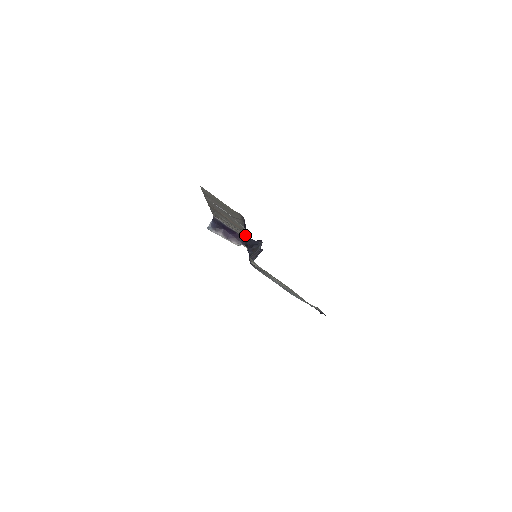
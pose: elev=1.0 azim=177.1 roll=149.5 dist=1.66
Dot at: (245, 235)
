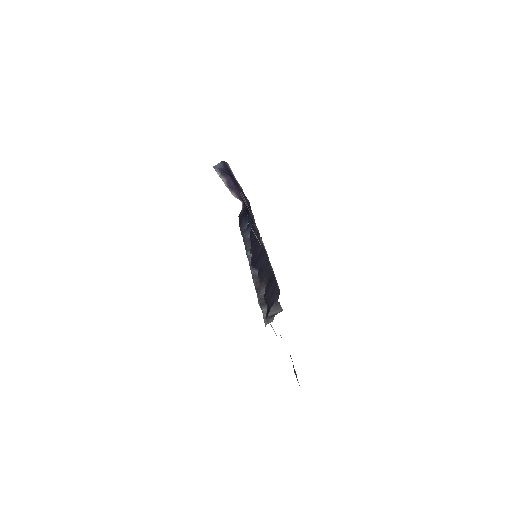
Dot at: (271, 300)
